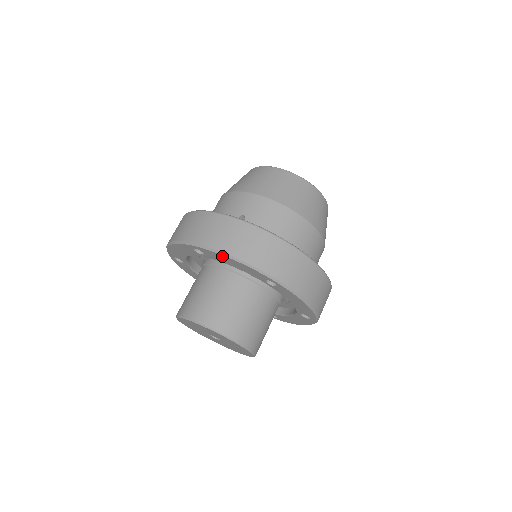
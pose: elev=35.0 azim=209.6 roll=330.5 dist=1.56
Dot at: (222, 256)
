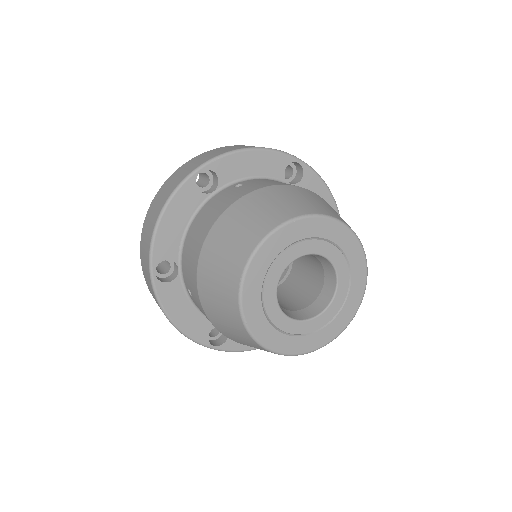
Dot at: occluded
